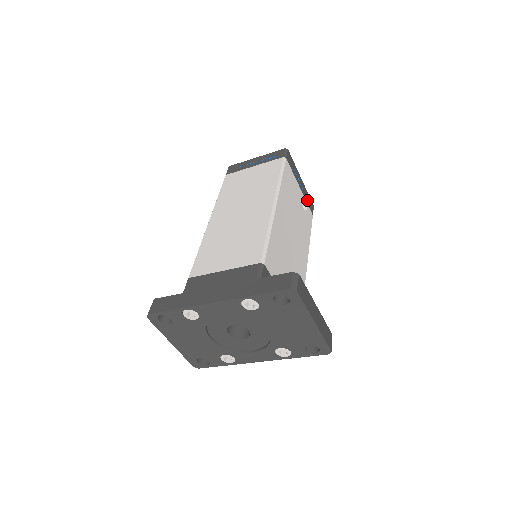
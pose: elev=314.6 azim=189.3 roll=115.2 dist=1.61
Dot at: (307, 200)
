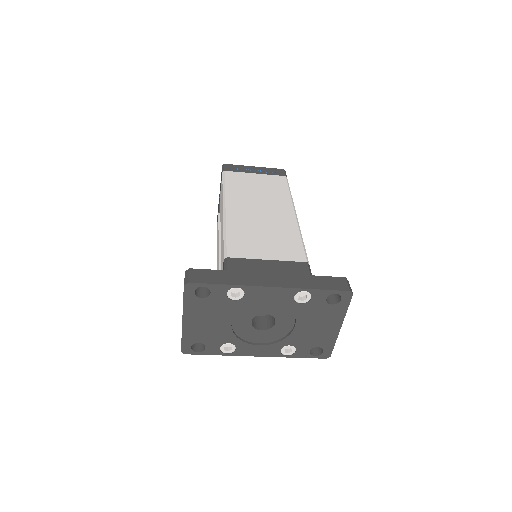
Dot at: occluded
